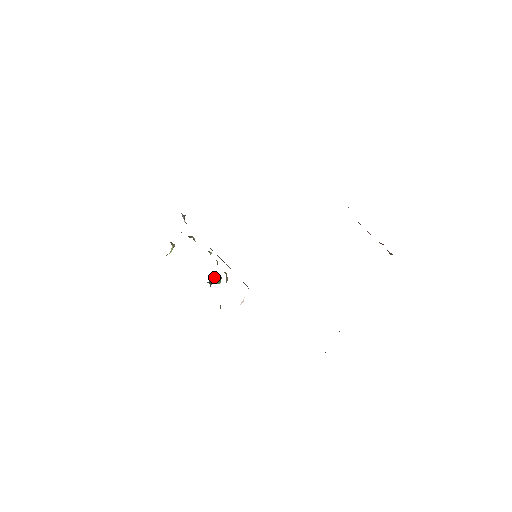
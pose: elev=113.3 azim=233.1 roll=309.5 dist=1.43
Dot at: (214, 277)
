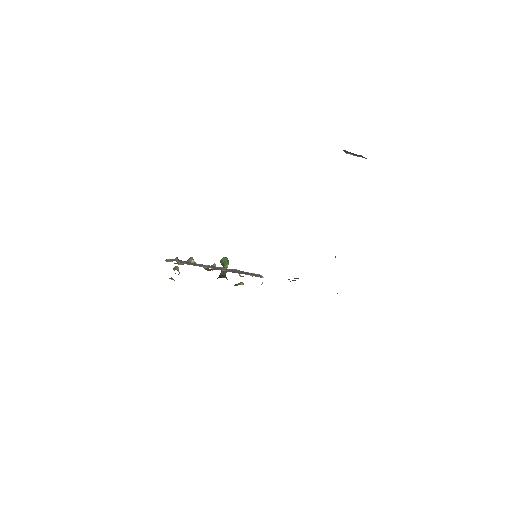
Dot at: (222, 263)
